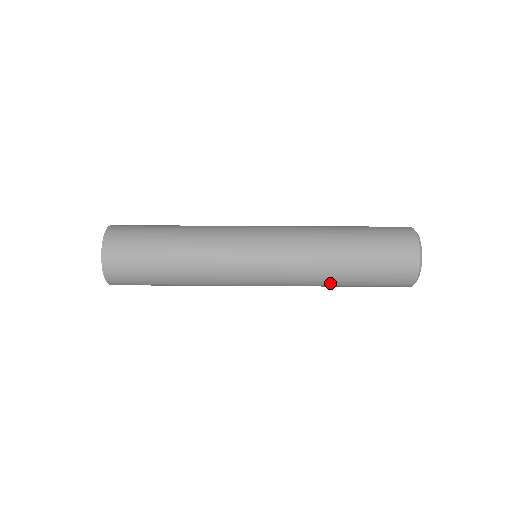
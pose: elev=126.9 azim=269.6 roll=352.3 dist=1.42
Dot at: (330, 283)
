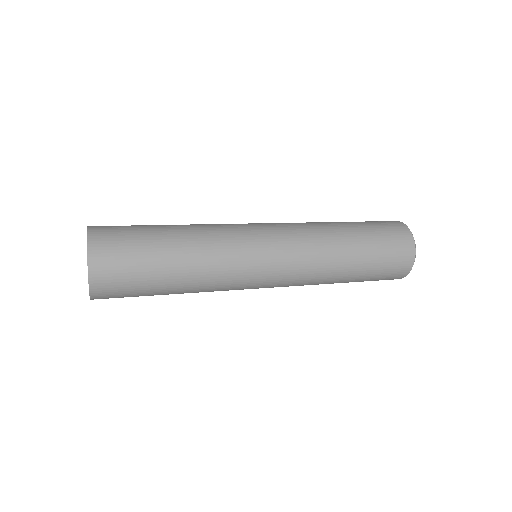
Dot at: (341, 256)
